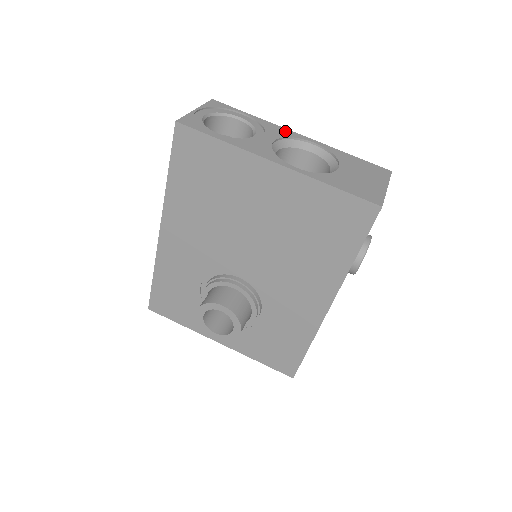
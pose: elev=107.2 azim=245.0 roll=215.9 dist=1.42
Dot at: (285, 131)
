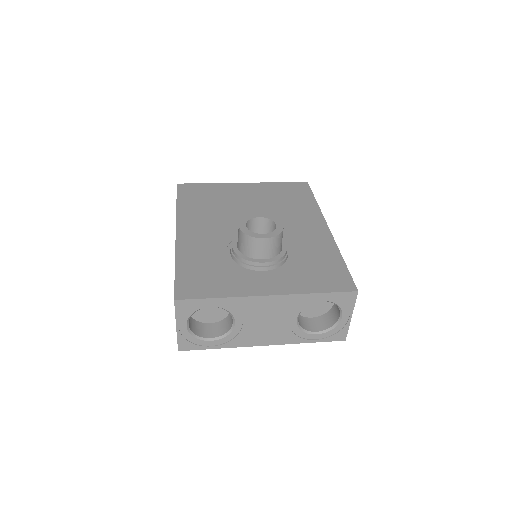
Dot at: occluded
